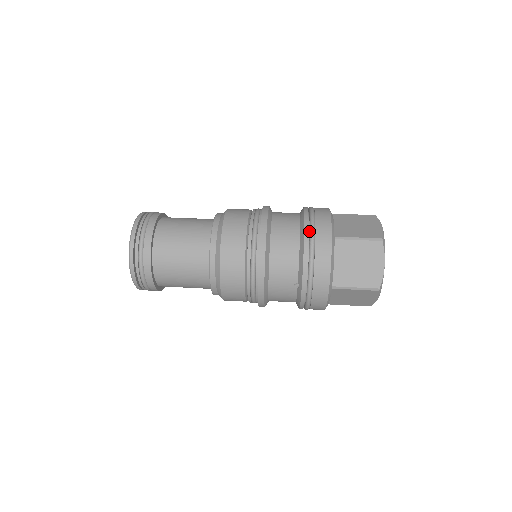
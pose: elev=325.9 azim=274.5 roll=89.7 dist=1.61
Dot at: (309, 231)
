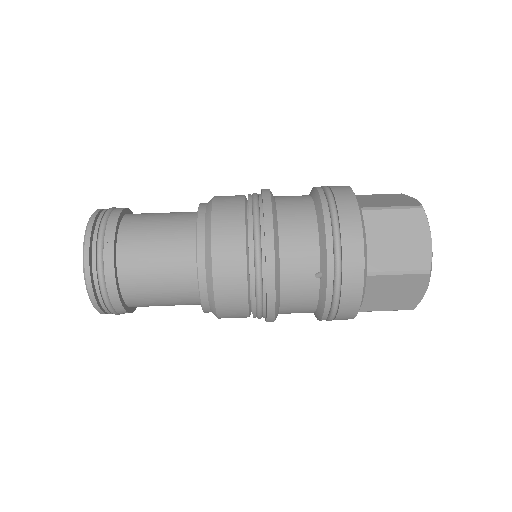
Dot at: (327, 202)
